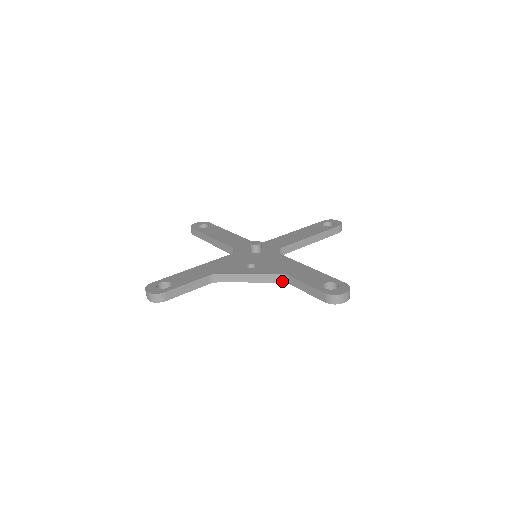
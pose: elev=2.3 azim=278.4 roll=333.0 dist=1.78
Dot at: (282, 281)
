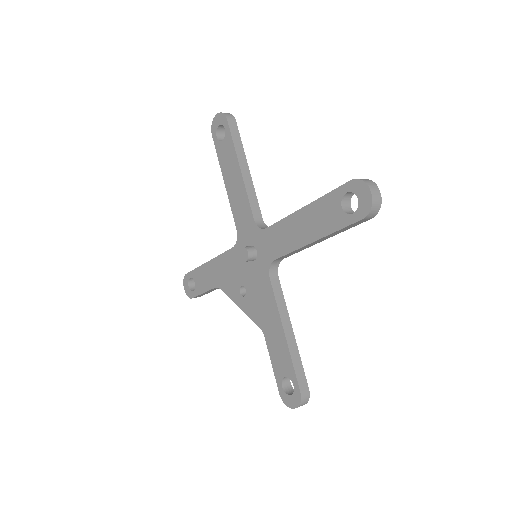
Dot at: occluded
